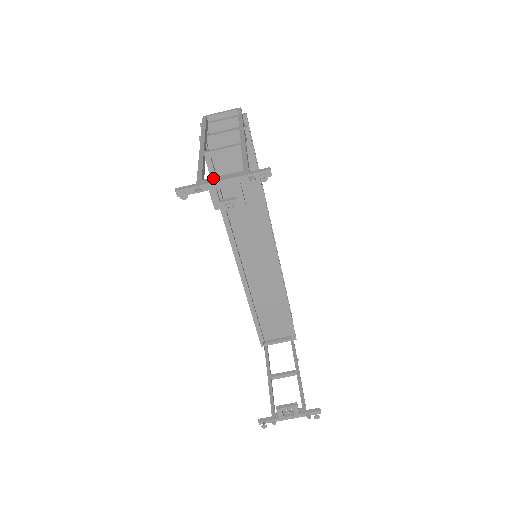
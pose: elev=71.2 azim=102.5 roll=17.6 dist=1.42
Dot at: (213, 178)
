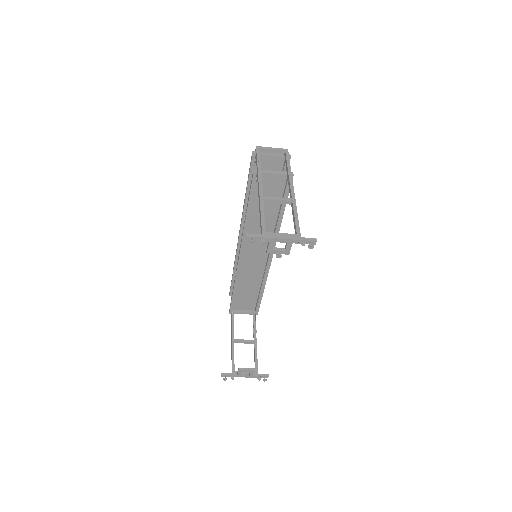
Dot at: (275, 233)
